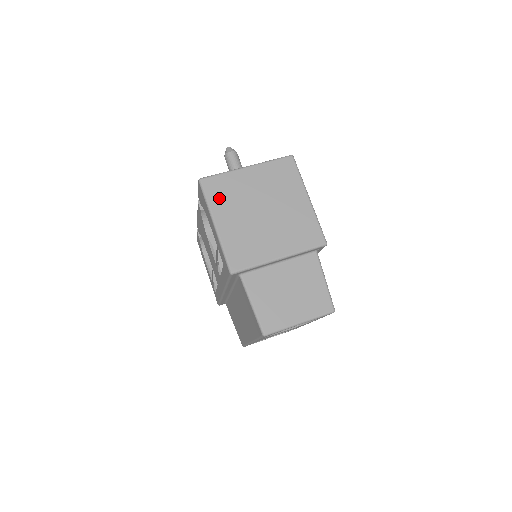
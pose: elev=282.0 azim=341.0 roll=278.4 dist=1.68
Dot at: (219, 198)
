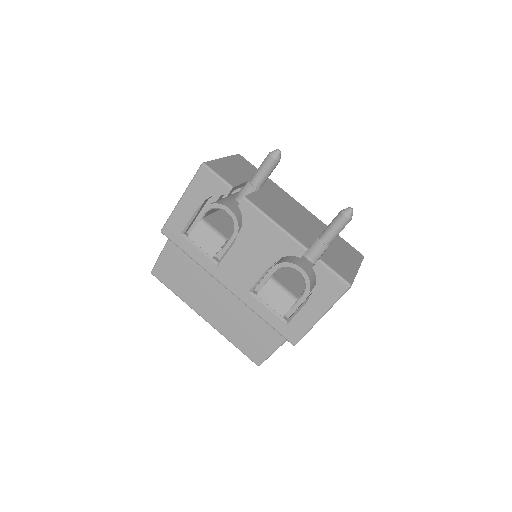
Dot at: occluded
